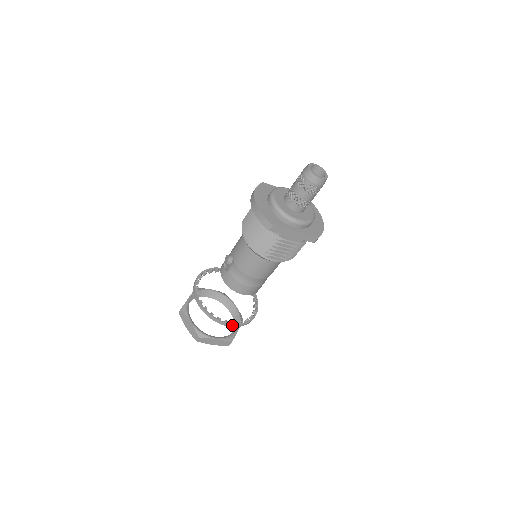
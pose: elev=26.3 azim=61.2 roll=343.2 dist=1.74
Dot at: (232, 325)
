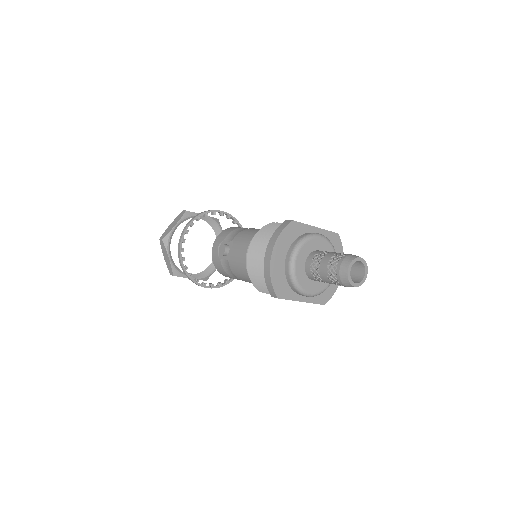
Dot at: occluded
